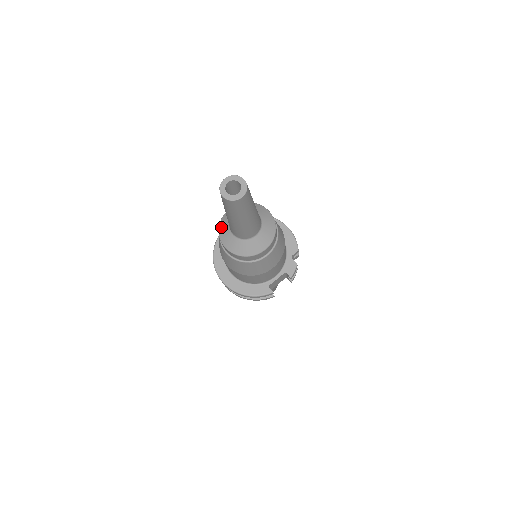
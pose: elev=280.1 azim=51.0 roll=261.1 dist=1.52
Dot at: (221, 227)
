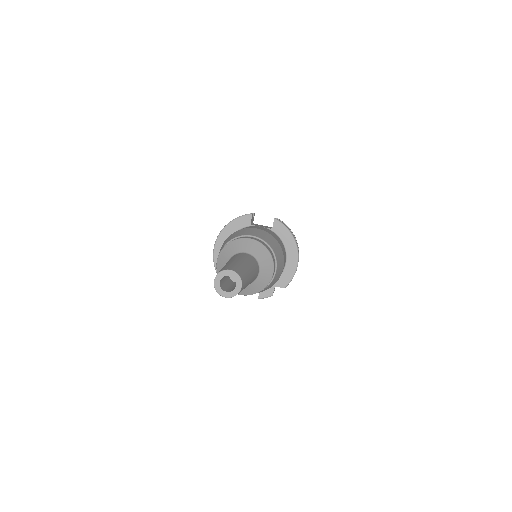
Dot at: (229, 246)
